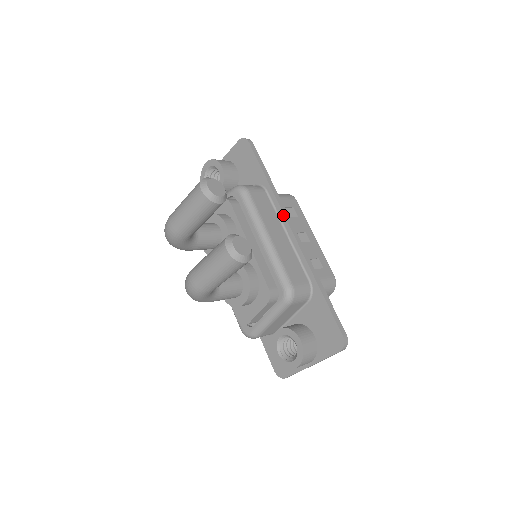
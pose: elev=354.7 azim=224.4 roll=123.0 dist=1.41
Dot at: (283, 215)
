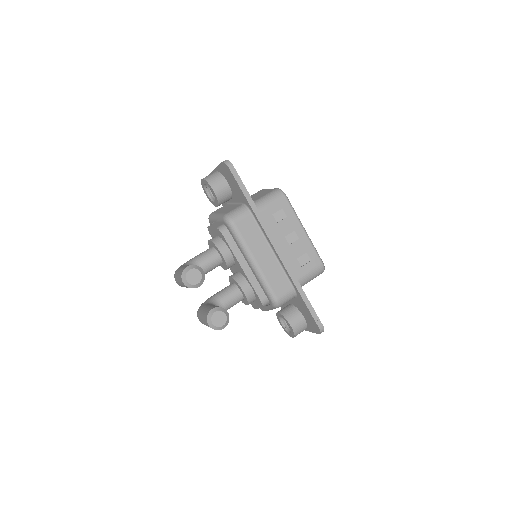
Dot at: (267, 236)
